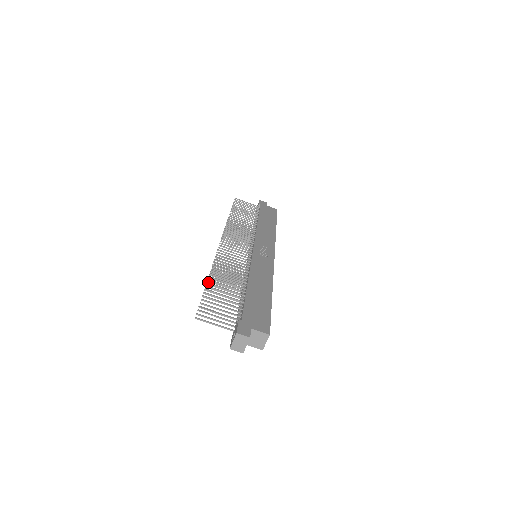
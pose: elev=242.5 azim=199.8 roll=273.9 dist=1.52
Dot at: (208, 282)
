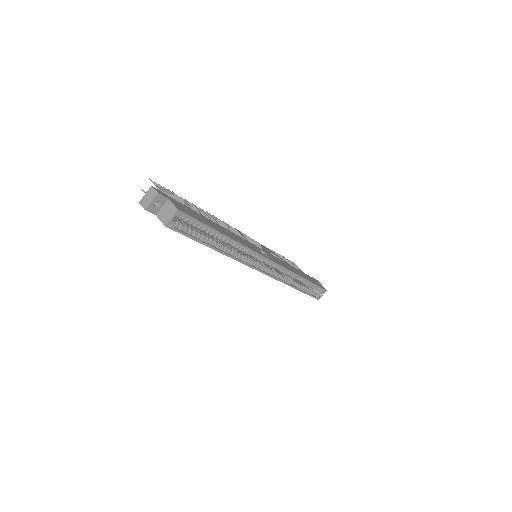
Dot at: occluded
